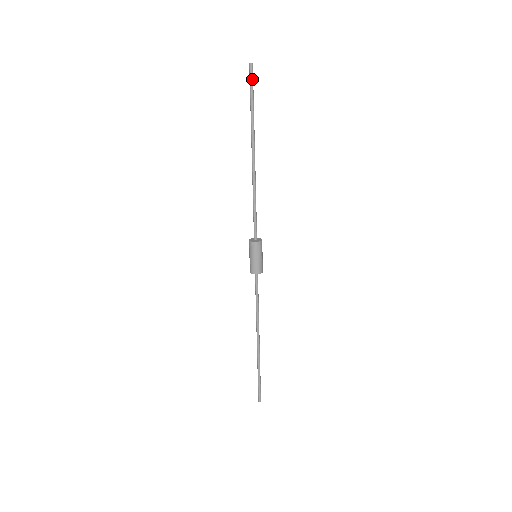
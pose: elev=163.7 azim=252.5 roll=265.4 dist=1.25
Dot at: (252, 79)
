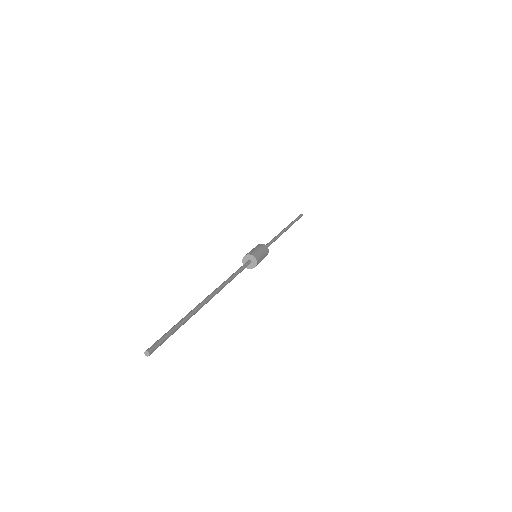
Dot at: (160, 344)
